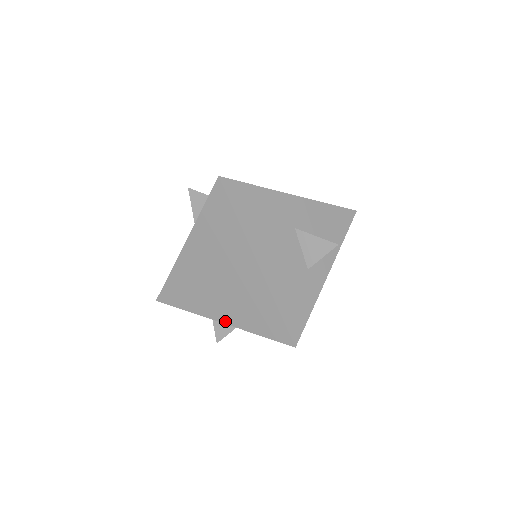
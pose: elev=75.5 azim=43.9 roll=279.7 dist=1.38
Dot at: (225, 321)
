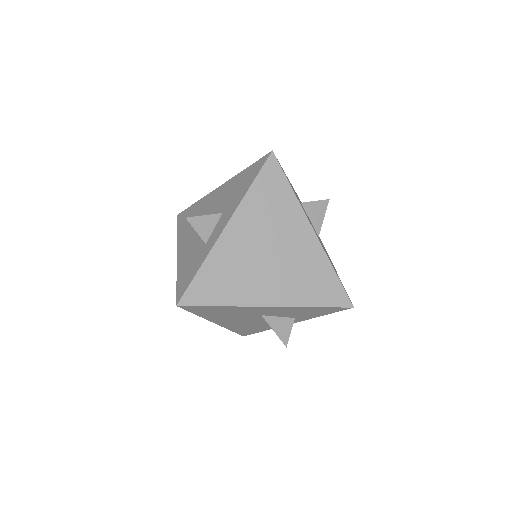
Dot at: occluded
